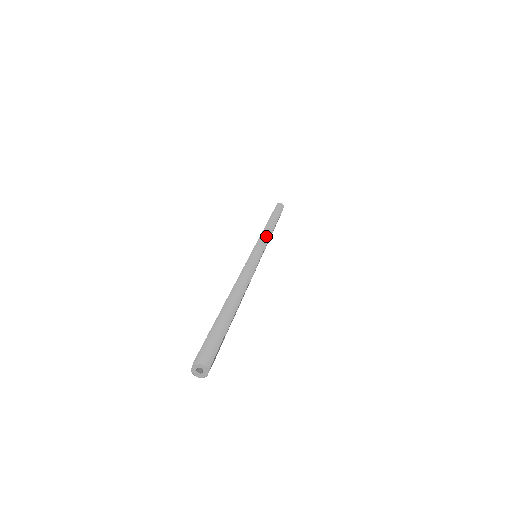
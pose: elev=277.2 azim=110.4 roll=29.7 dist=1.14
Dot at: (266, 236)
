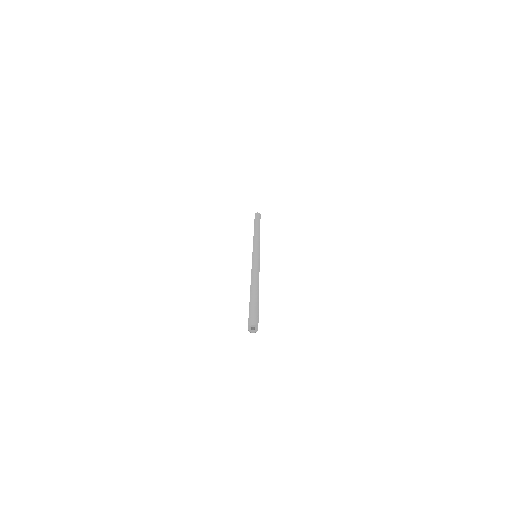
Dot at: (257, 240)
